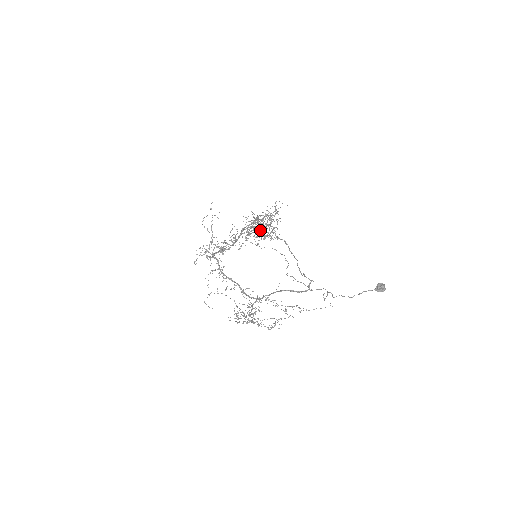
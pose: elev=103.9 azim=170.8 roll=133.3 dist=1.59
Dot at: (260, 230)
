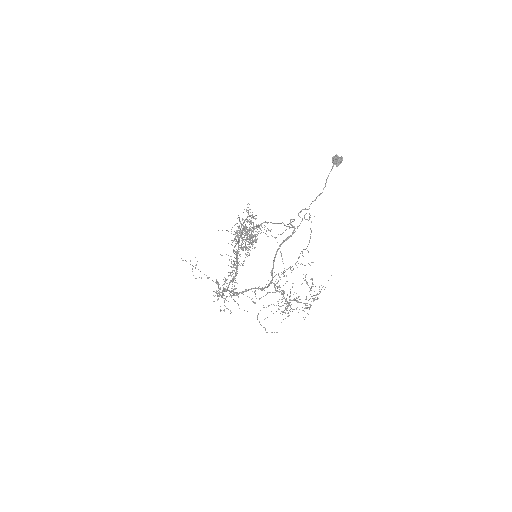
Dot at: occluded
